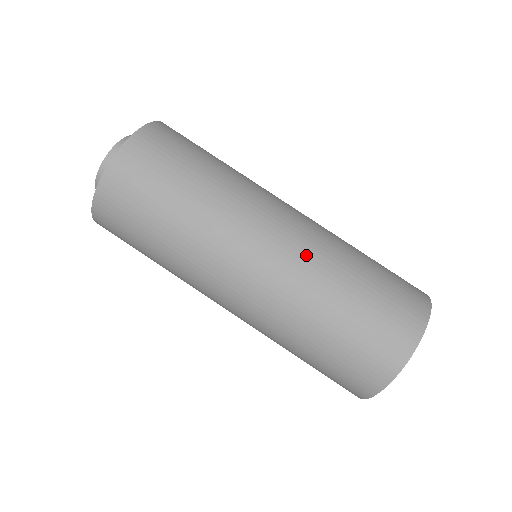
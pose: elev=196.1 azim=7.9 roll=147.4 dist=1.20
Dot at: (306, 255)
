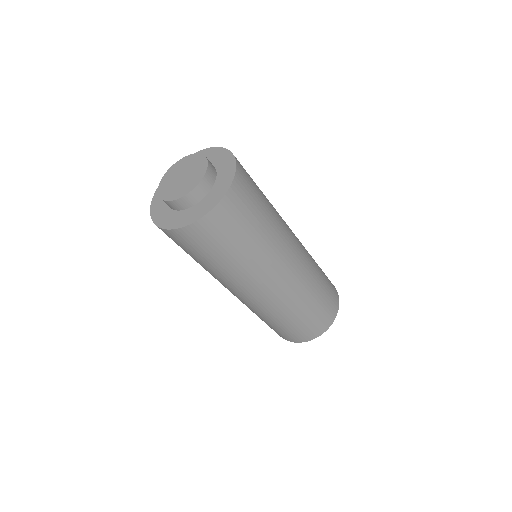
Dot at: (294, 290)
